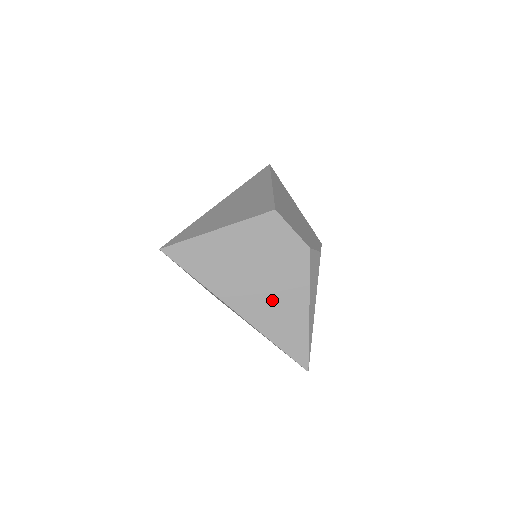
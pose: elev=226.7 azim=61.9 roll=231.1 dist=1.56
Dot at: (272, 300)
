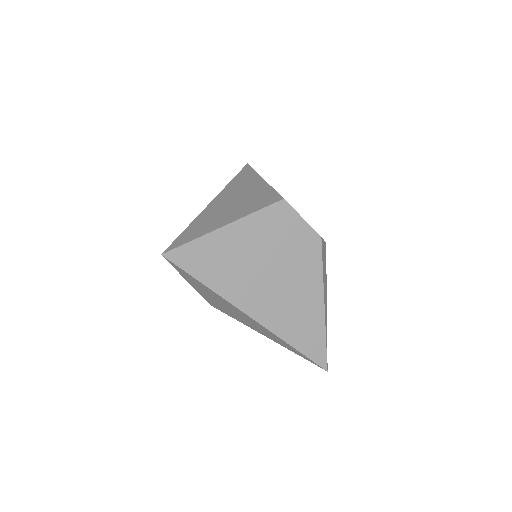
Dot at: (286, 298)
